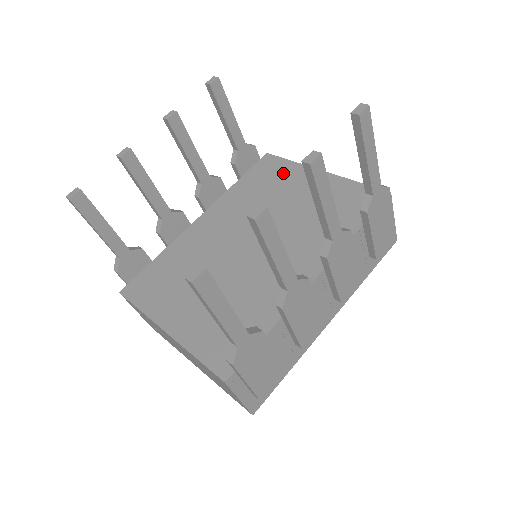
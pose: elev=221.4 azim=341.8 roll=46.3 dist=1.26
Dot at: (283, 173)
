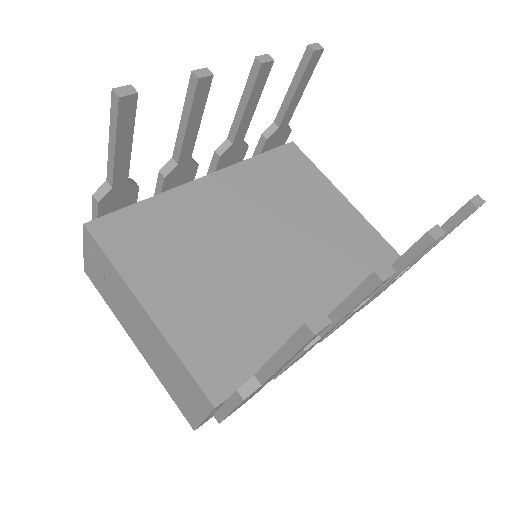
Dot at: (307, 177)
